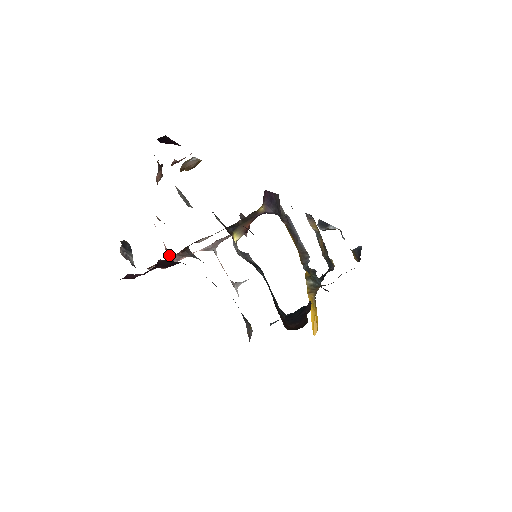
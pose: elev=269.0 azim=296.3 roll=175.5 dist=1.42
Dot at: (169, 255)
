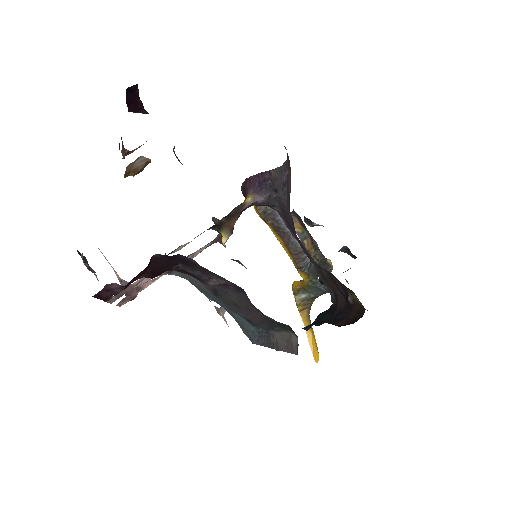
Dot at: occluded
